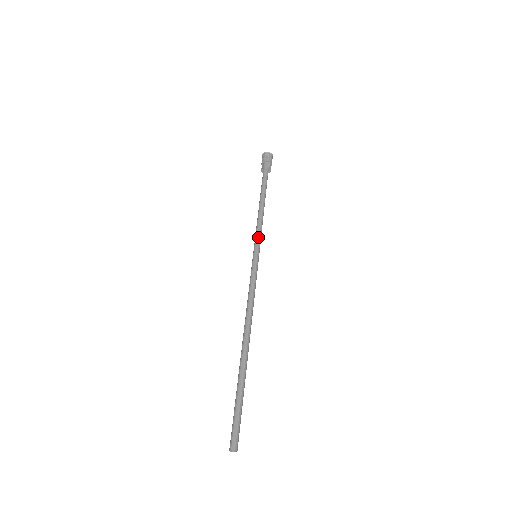
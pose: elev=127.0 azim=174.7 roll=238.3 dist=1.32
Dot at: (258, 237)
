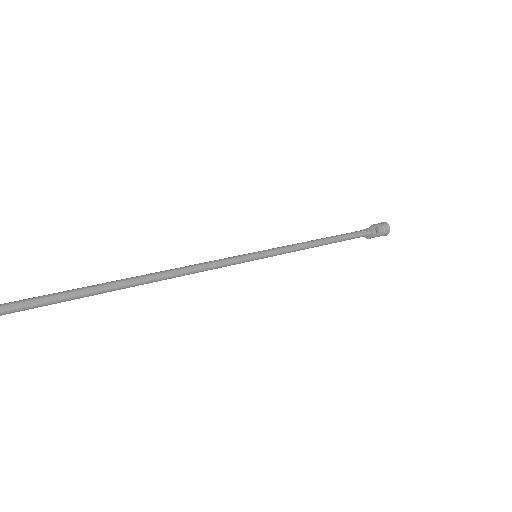
Dot at: (277, 247)
